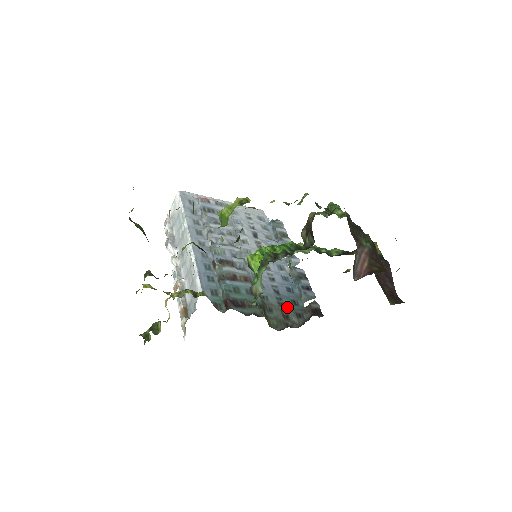
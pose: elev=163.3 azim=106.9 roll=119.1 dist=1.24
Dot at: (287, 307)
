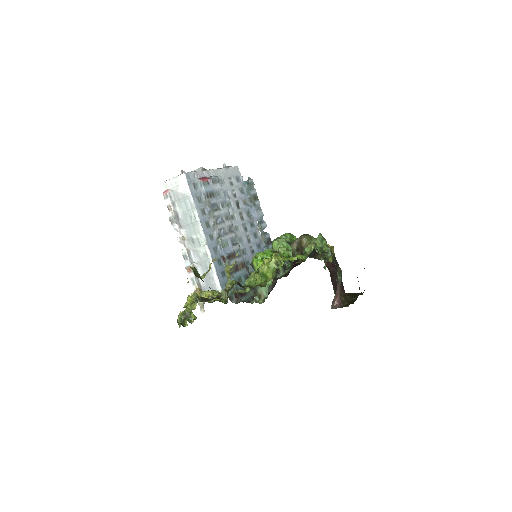
Dot at: occluded
